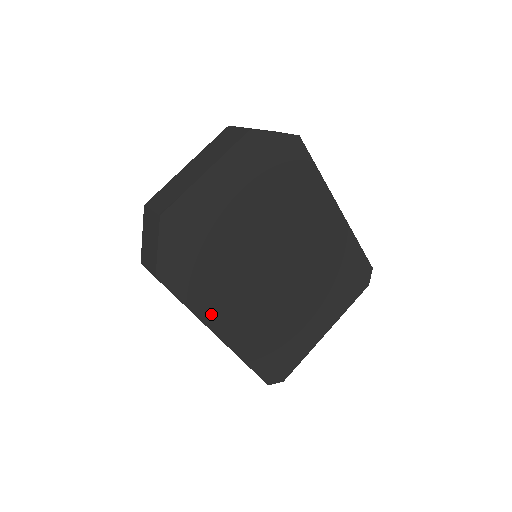
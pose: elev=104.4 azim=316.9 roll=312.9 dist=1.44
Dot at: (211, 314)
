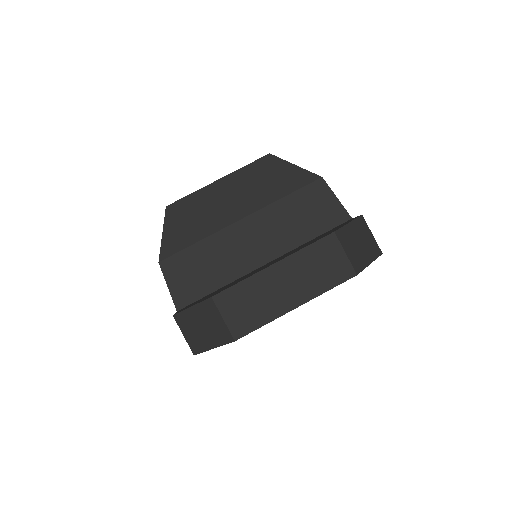
Dot at: occluded
